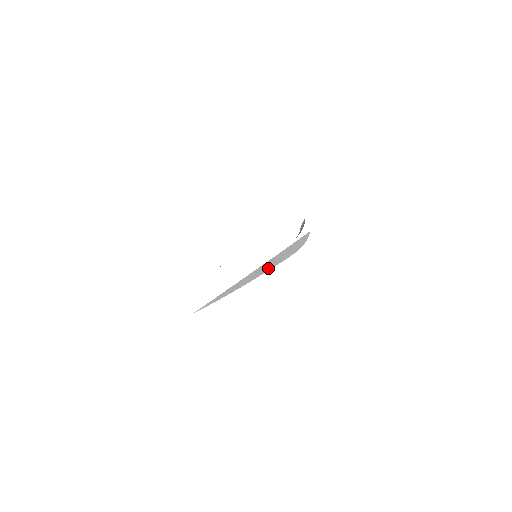
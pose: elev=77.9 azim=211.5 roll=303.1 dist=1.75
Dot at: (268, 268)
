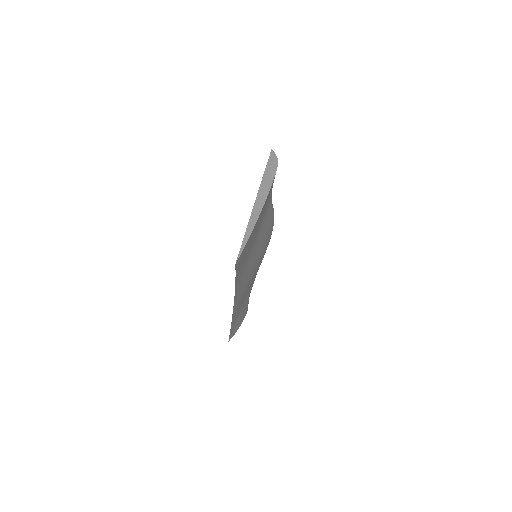
Dot at: (267, 189)
